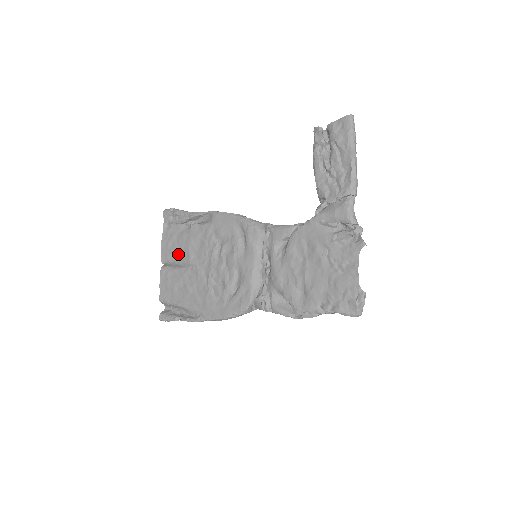
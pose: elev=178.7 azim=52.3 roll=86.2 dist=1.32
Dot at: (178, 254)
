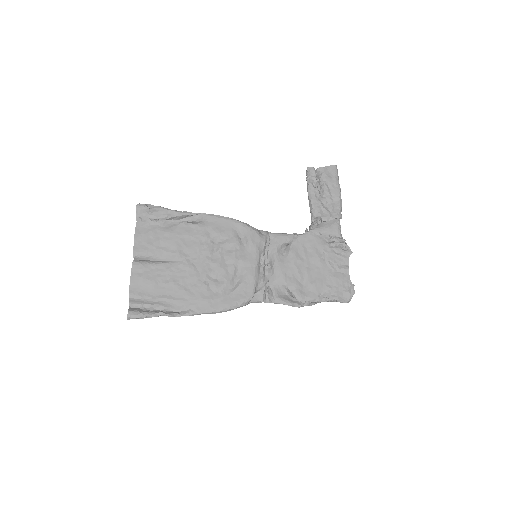
Dot at: (160, 249)
